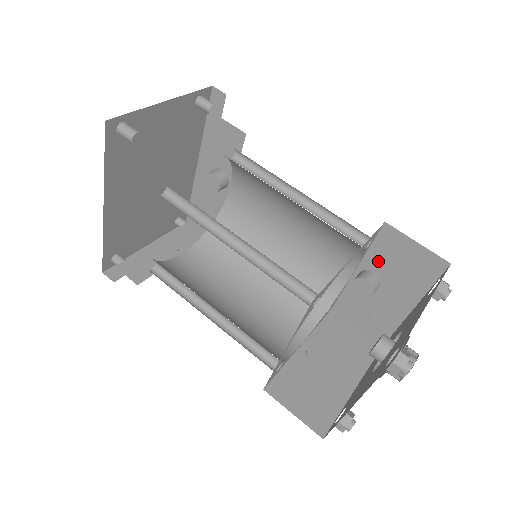
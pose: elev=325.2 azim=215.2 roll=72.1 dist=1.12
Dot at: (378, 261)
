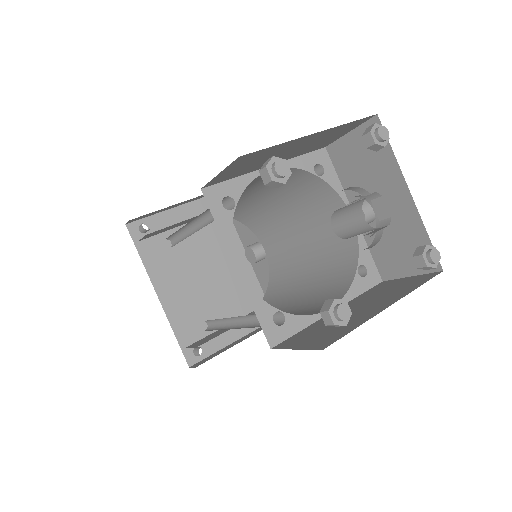
Dot at: (353, 184)
